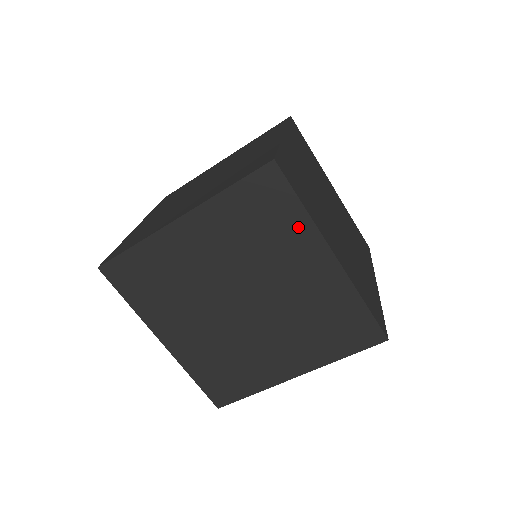
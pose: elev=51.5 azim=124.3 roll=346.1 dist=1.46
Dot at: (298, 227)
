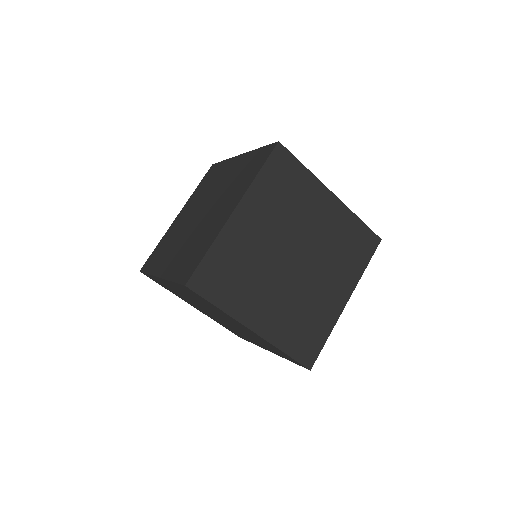
Dot at: (223, 166)
